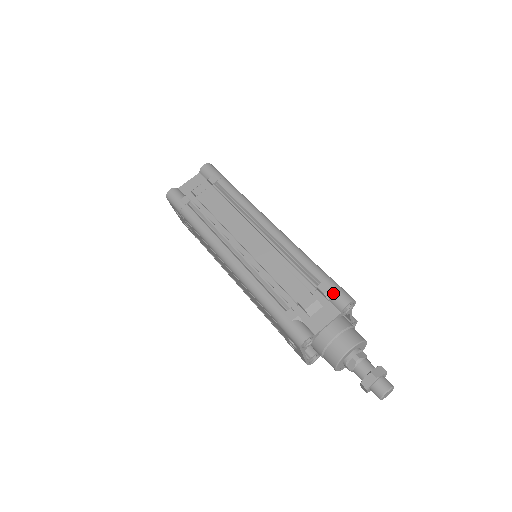
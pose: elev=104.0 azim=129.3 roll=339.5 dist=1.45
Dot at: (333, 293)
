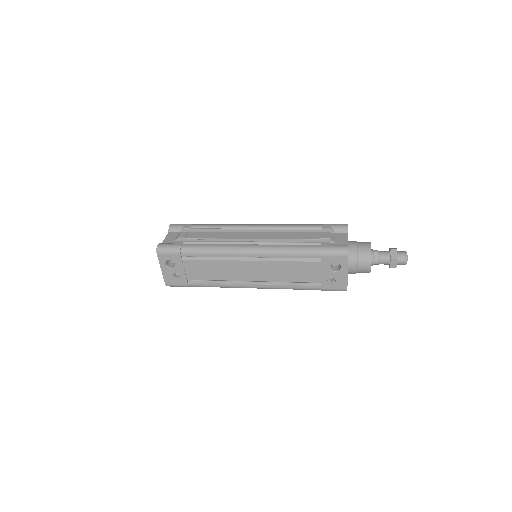
Dot at: (334, 226)
